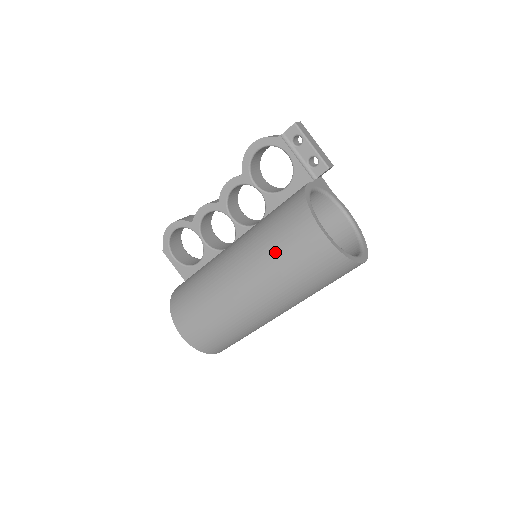
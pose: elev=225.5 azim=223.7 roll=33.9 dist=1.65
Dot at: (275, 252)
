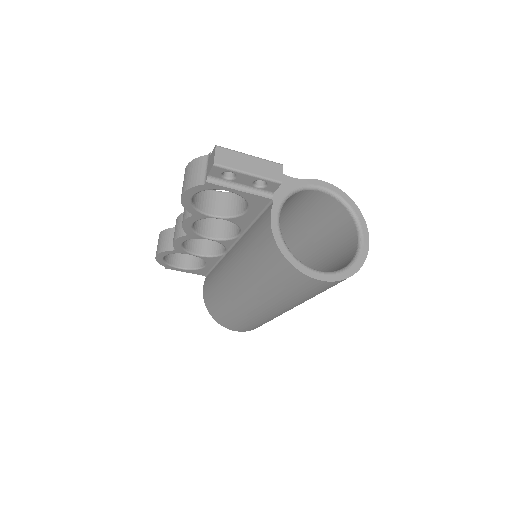
Dot at: (280, 293)
